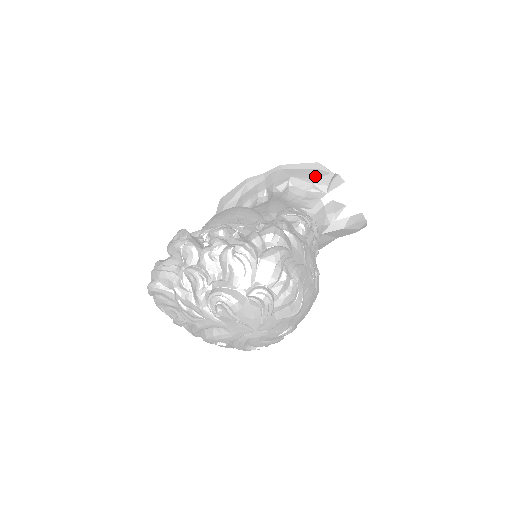
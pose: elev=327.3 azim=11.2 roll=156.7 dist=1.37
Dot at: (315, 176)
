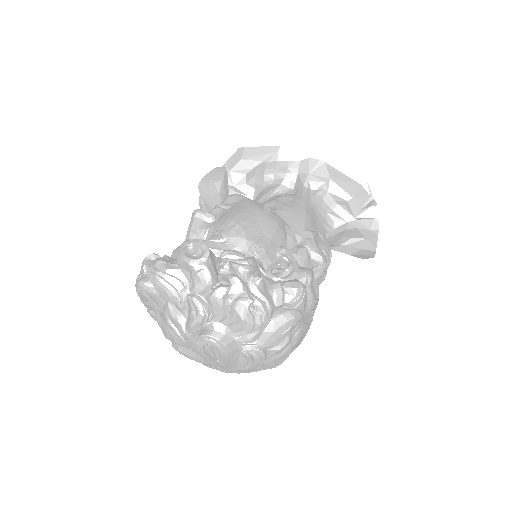
Dot at: (354, 193)
